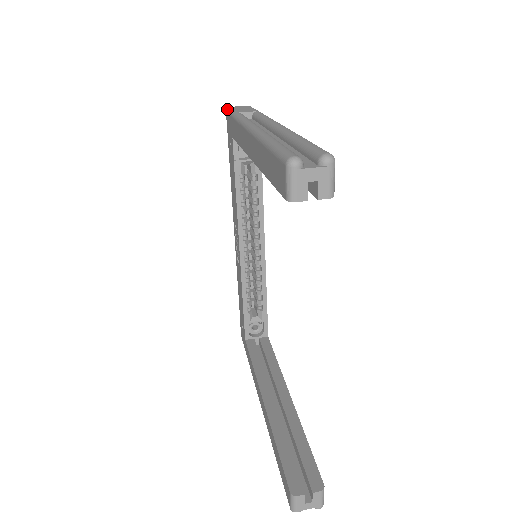
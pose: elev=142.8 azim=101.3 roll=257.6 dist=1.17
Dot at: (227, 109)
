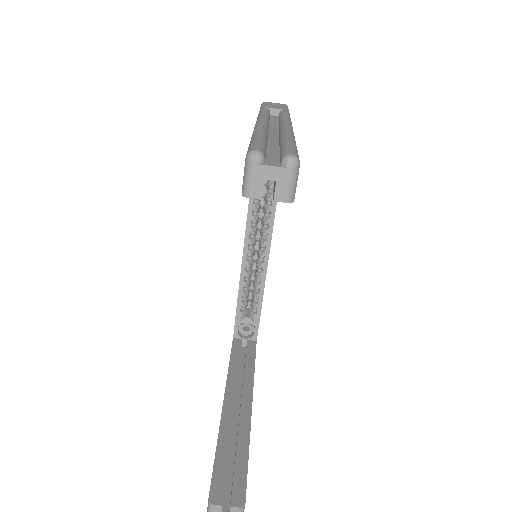
Dot at: (262, 103)
